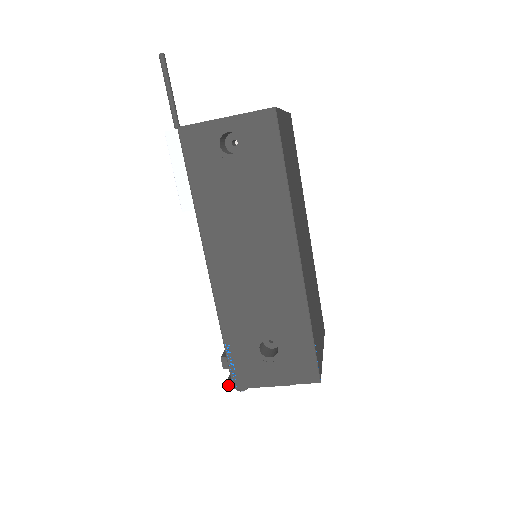
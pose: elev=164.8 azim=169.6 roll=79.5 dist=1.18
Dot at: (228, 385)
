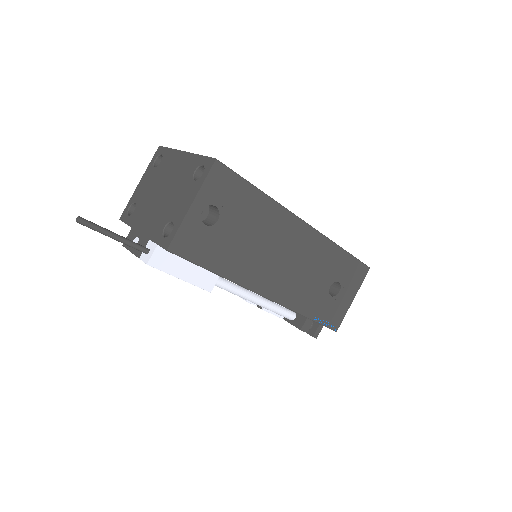
Dot at: (315, 336)
